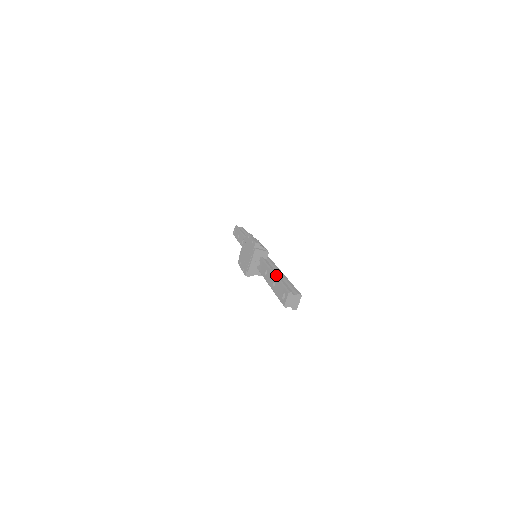
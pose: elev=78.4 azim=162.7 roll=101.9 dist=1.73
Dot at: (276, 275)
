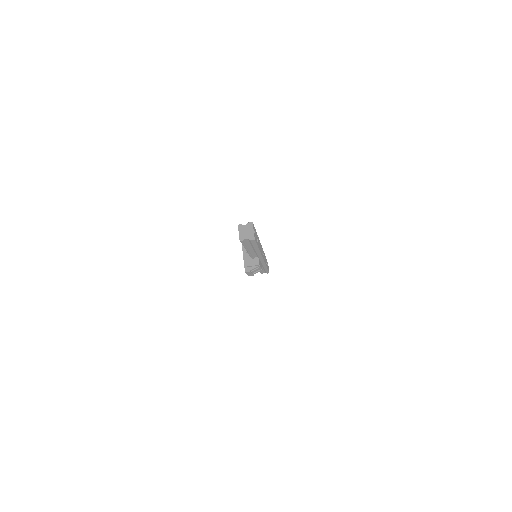
Dot at: occluded
